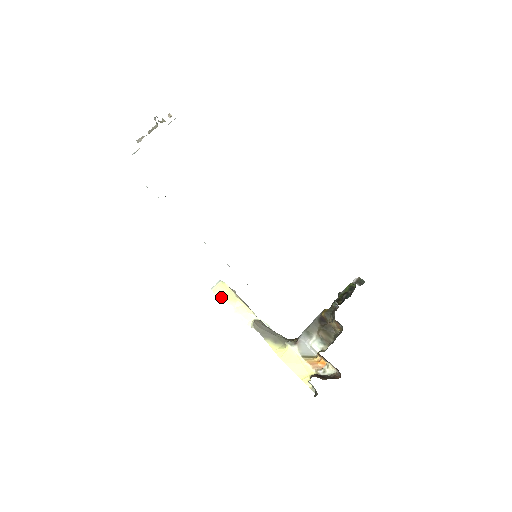
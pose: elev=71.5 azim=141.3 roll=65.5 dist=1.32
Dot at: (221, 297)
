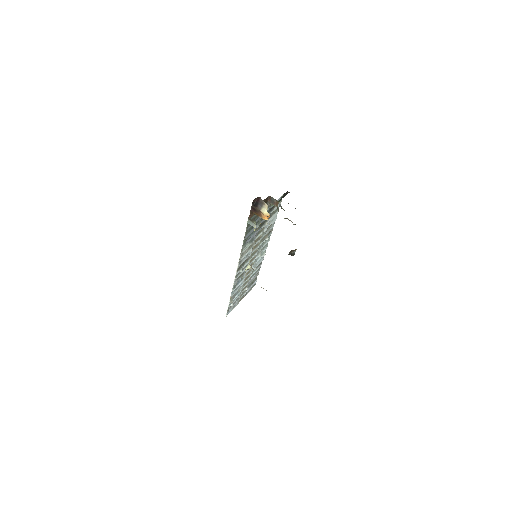
Dot at: occluded
